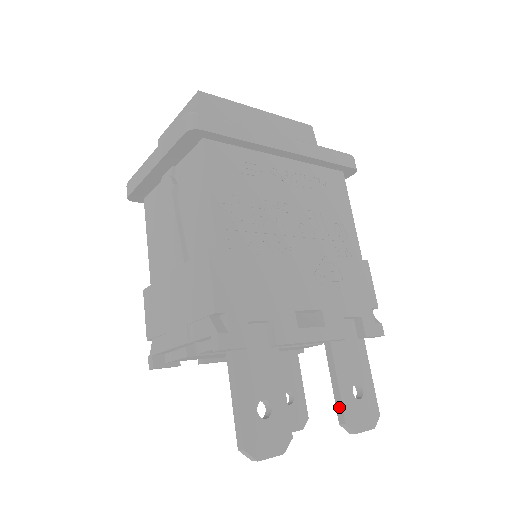
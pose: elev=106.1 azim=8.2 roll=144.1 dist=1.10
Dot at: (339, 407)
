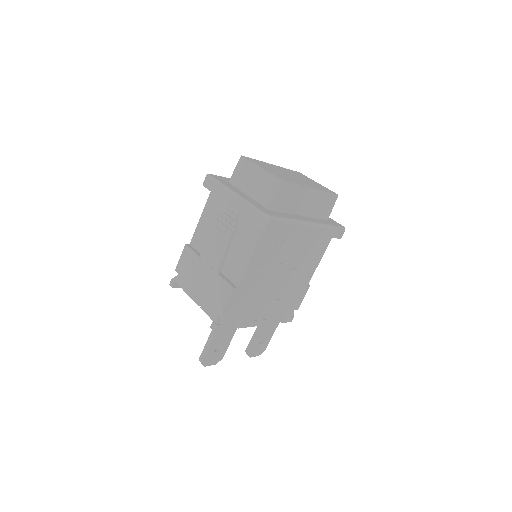
Dot at: (249, 346)
